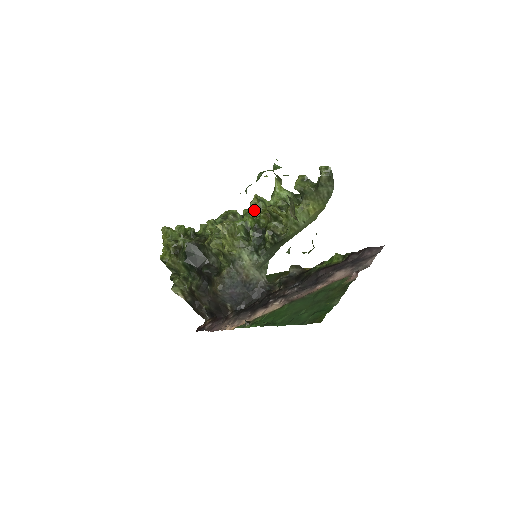
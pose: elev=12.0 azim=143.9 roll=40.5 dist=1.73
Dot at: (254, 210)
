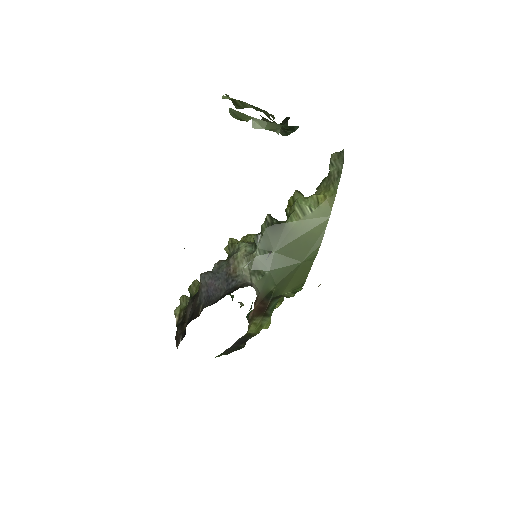
Dot at: occluded
